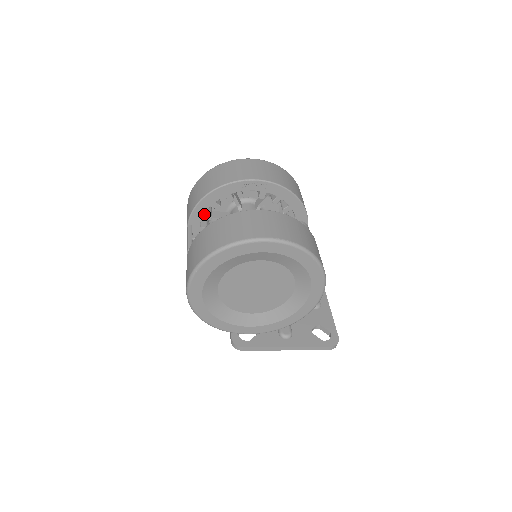
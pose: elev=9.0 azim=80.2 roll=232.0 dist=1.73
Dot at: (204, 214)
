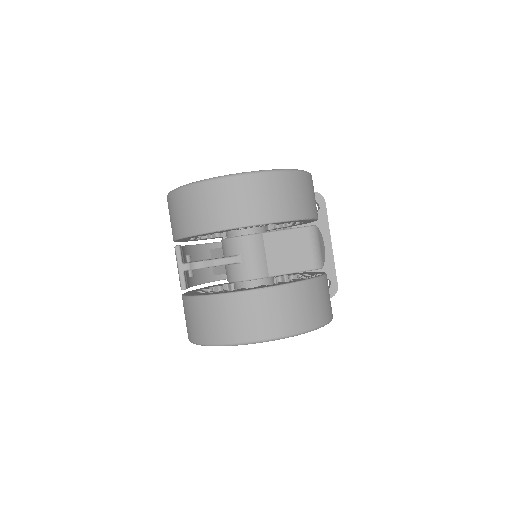
Dot at: (193, 237)
